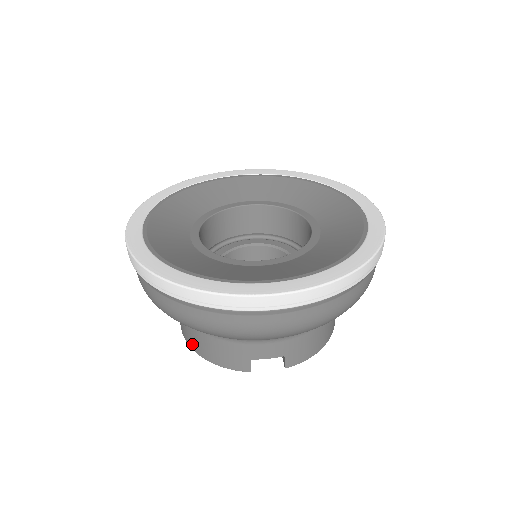
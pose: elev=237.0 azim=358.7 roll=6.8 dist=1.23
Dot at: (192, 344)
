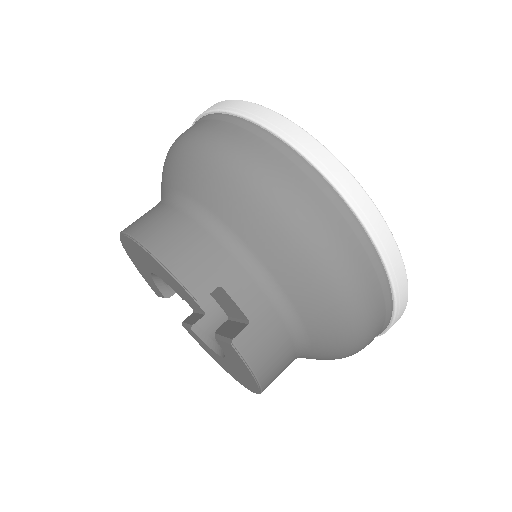
Dot at: (147, 232)
